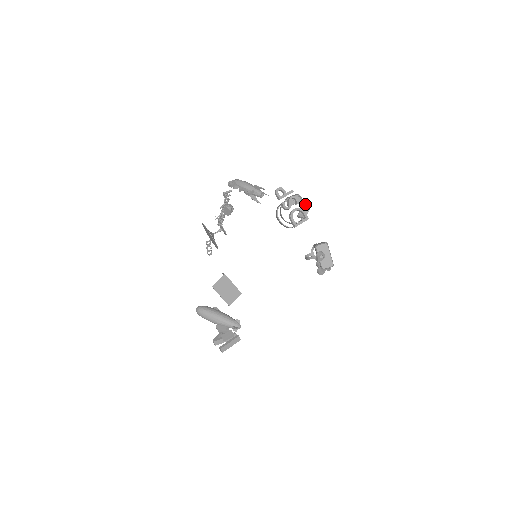
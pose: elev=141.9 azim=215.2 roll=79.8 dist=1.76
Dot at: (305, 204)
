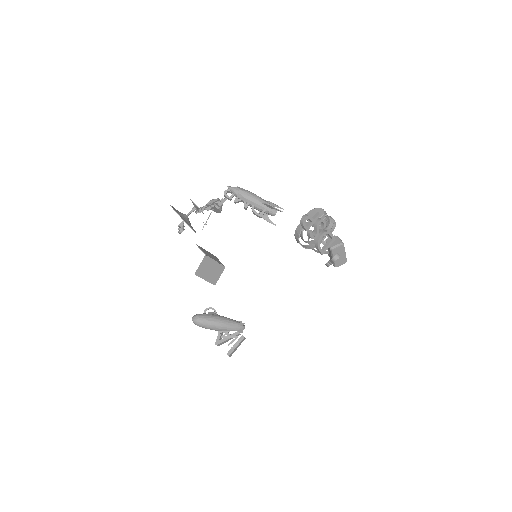
Dot at: (331, 221)
